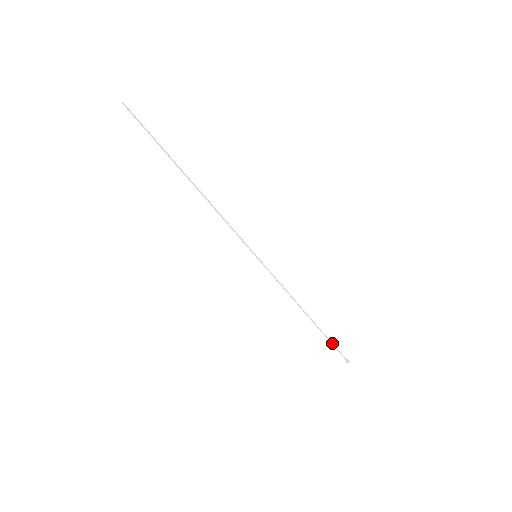
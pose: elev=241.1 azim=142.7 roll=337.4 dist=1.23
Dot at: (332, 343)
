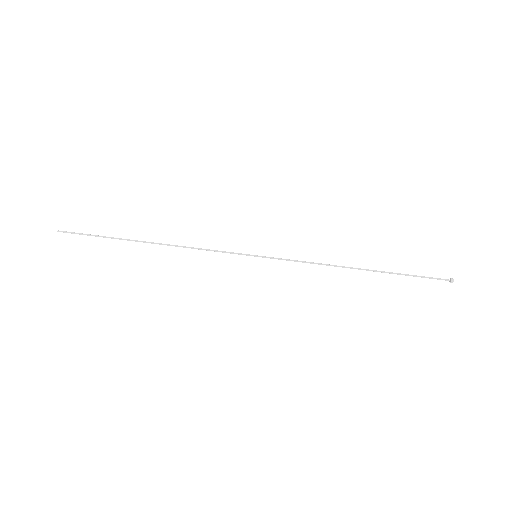
Dot at: (413, 275)
